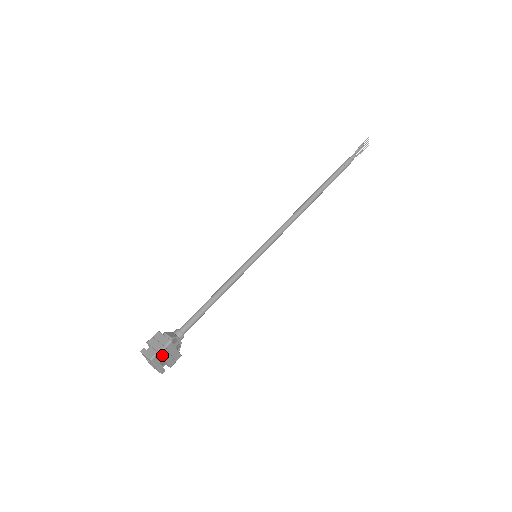
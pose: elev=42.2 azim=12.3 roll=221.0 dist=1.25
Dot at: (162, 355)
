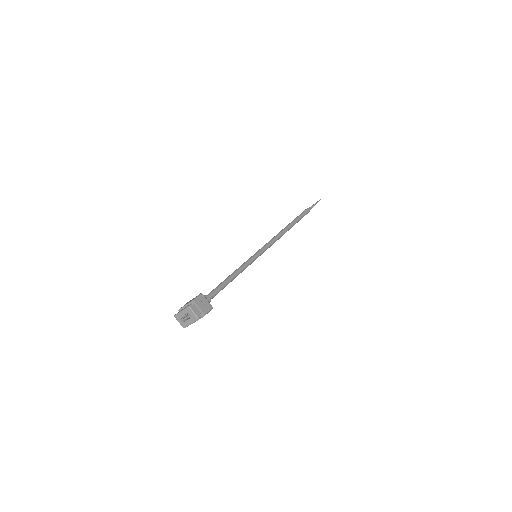
Dot at: occluded
